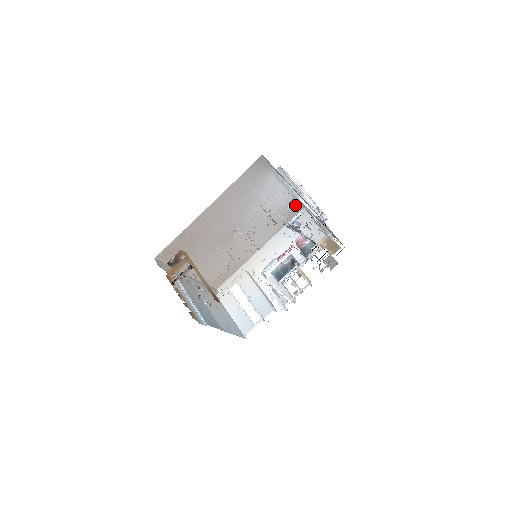
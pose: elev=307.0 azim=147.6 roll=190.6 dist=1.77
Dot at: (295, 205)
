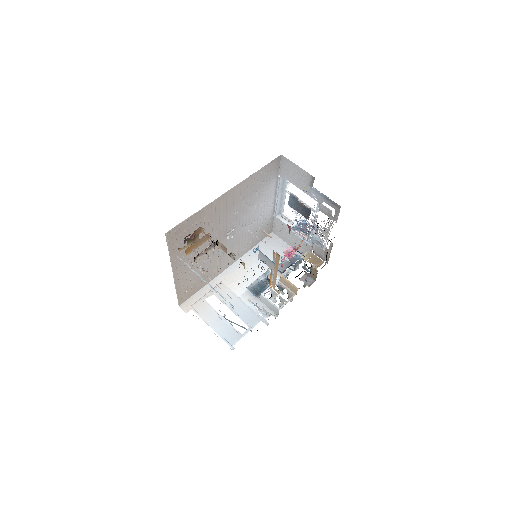
Dot at: (268, 226)
